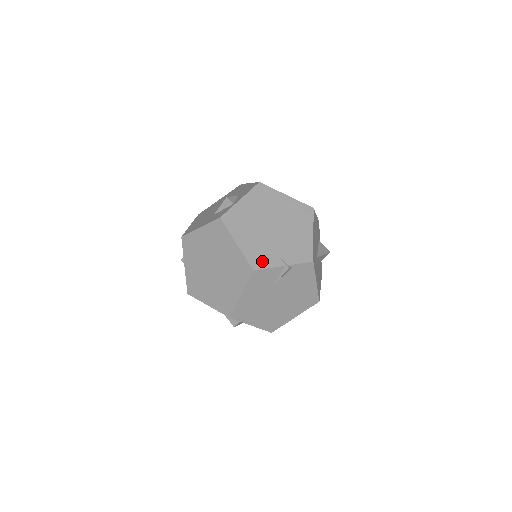
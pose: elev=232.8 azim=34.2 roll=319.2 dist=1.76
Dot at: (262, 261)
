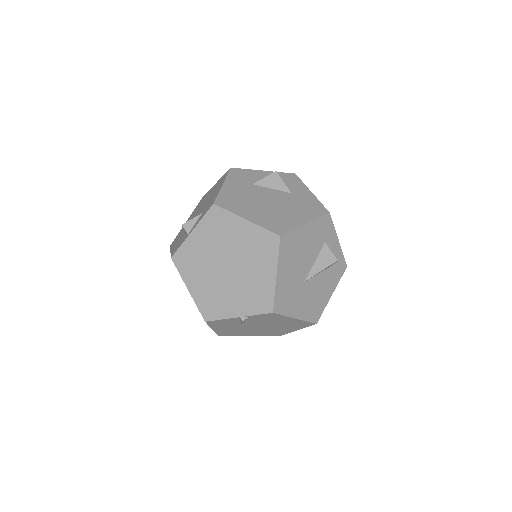
Dot at: (214, 311)
